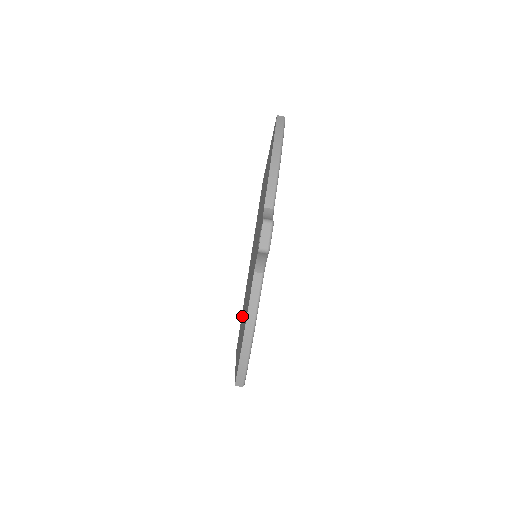
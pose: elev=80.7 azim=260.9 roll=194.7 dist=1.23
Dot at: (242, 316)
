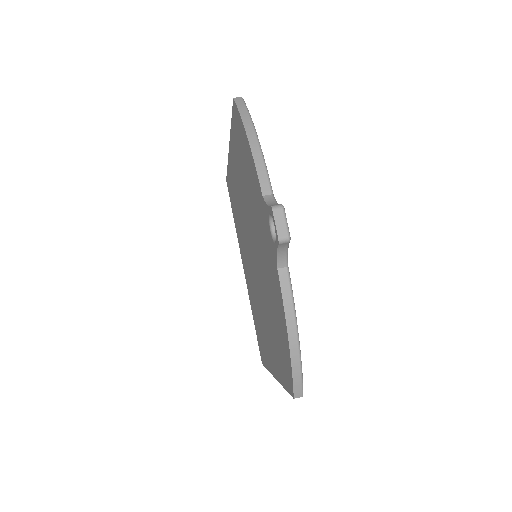
Dot at: (259, 324)
